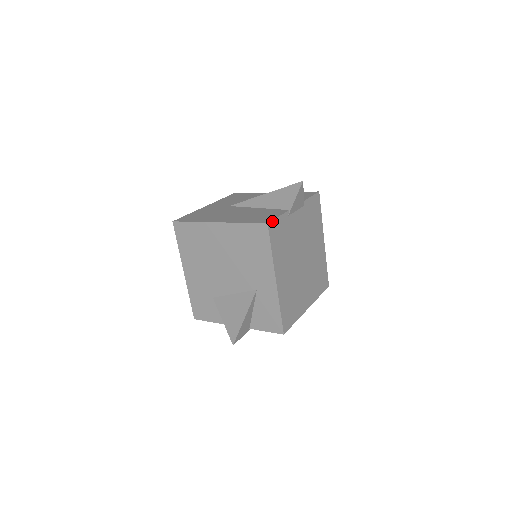
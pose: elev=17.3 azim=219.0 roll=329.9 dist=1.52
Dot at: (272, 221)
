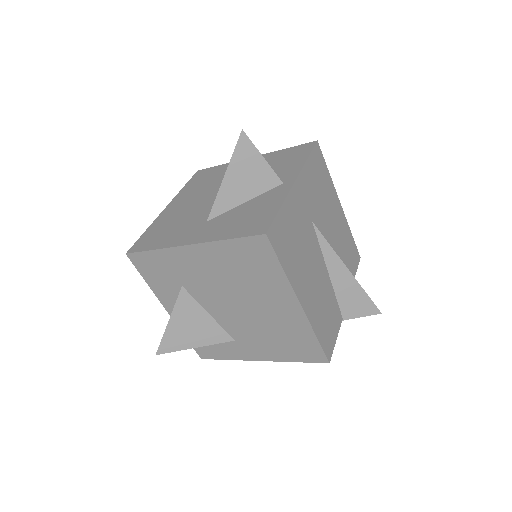
Dot at: (332, 353)
